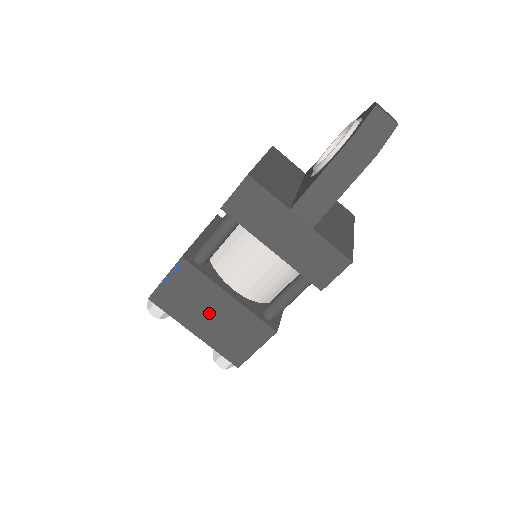
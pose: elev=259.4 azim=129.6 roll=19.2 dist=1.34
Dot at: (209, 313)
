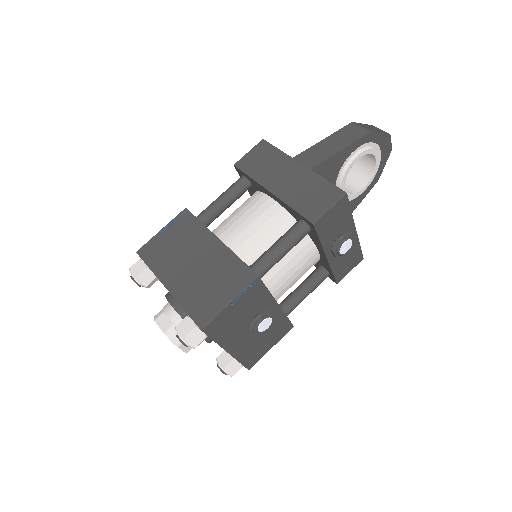
Dot at: (191, 261)
